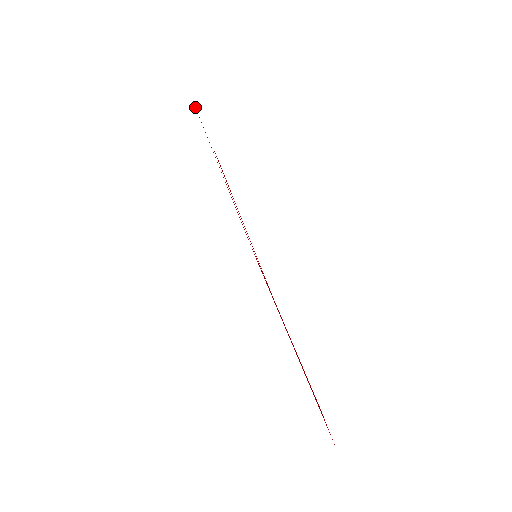
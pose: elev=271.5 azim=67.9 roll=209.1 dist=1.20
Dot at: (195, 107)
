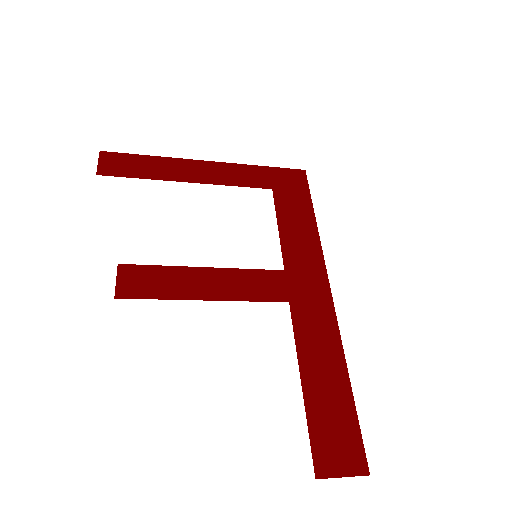
Dot at: (106, 166)
